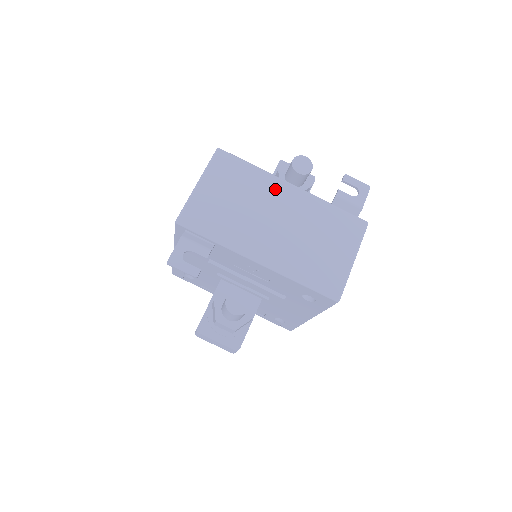
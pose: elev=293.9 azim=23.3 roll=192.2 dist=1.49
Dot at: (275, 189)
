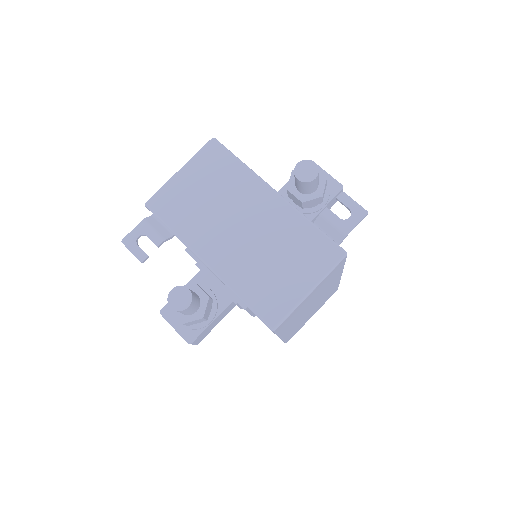
Dot at: (254, 192)
